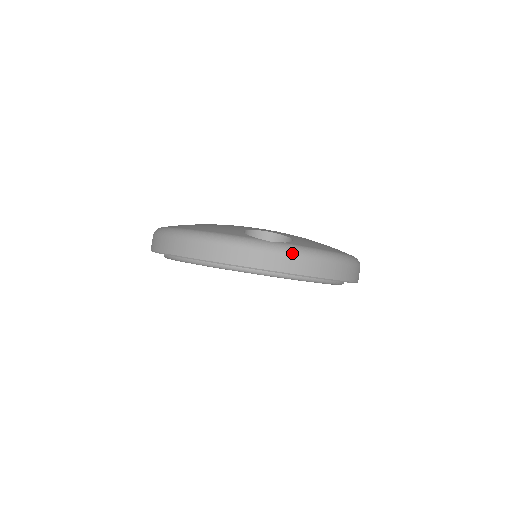
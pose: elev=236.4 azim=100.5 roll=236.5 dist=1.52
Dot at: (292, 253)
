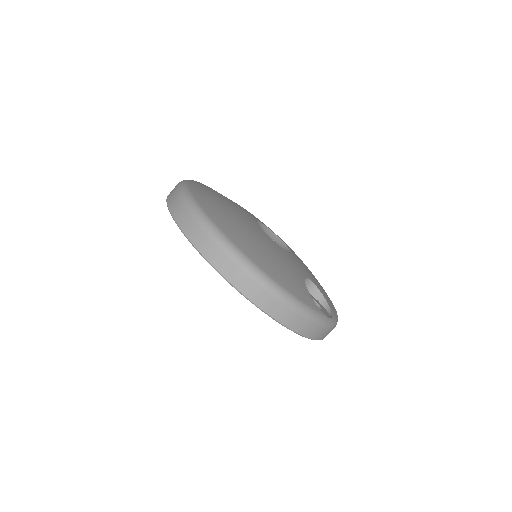
Dot at: (333, 328)
